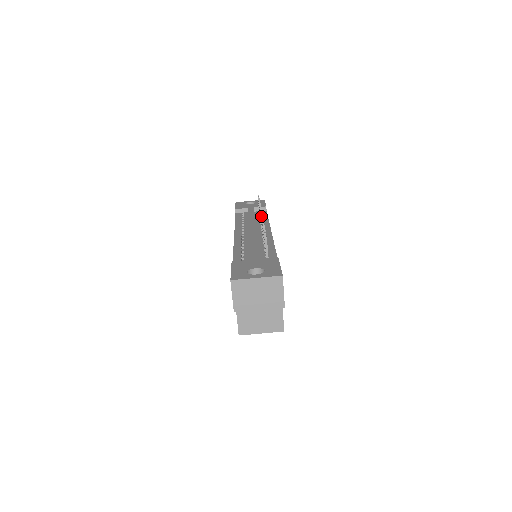
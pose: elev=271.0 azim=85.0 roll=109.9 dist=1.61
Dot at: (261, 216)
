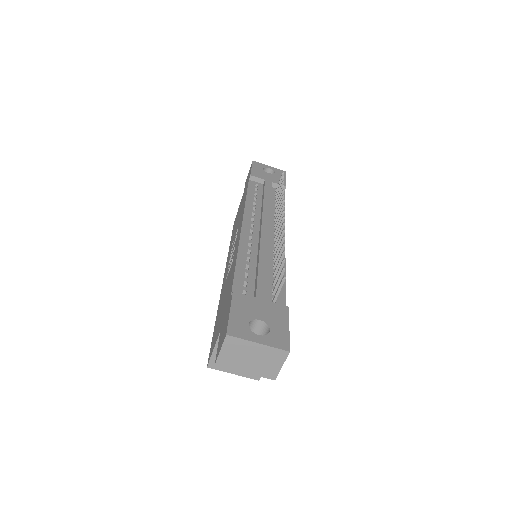
Dot at: (283, 224)
